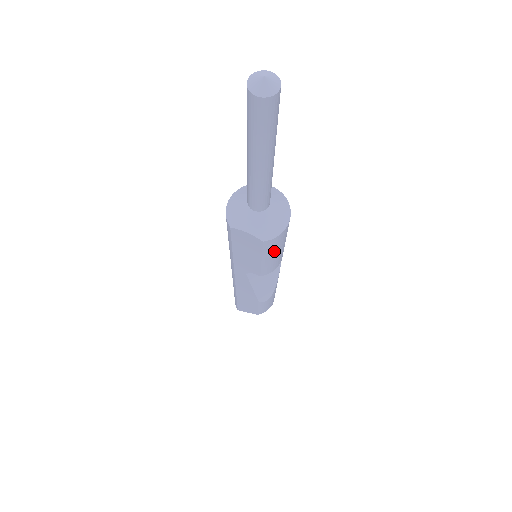
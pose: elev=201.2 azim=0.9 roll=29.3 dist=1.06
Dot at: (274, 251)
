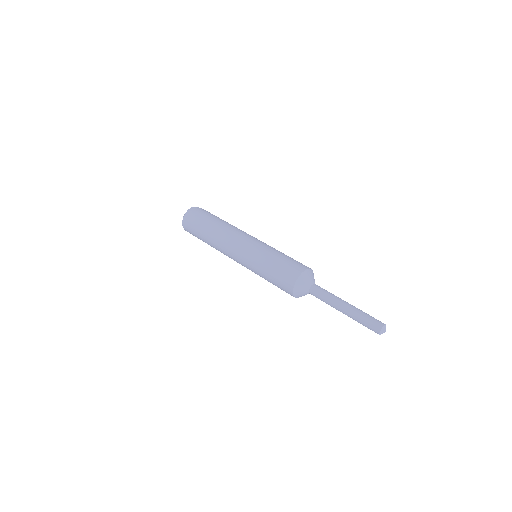
Dot at: occluded
